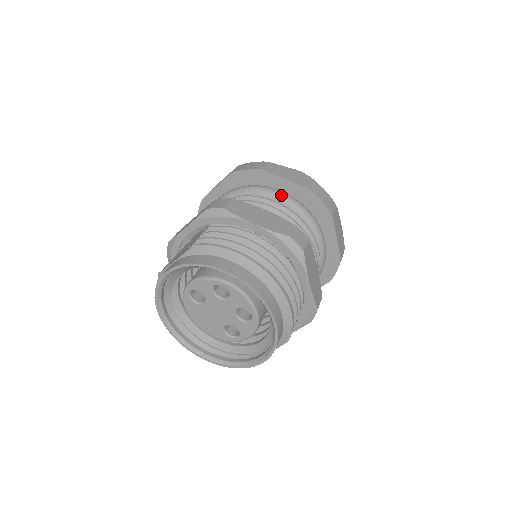
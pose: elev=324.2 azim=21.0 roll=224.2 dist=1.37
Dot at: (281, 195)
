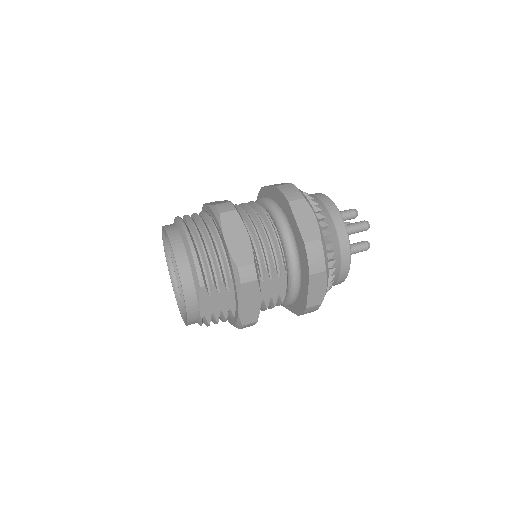
Dot at: (262, 198)
